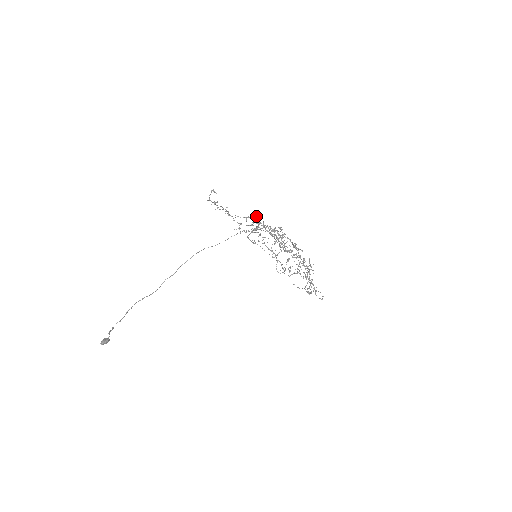
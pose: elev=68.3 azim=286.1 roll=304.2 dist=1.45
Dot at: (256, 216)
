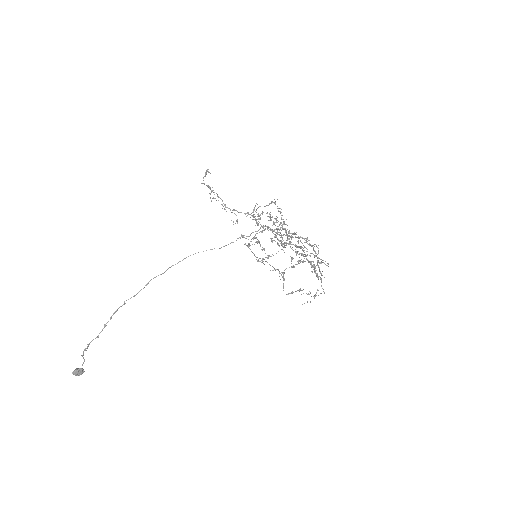
Dot at: occluded
